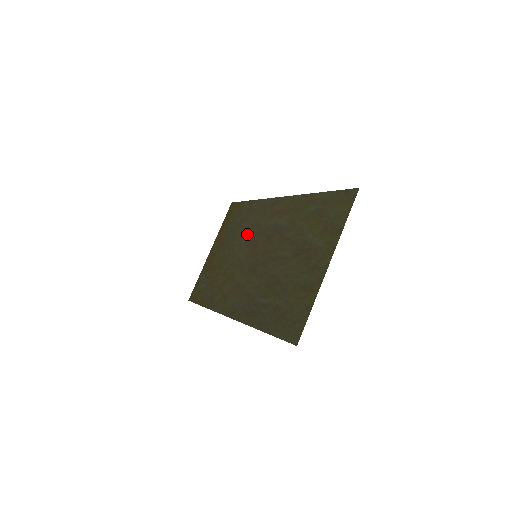
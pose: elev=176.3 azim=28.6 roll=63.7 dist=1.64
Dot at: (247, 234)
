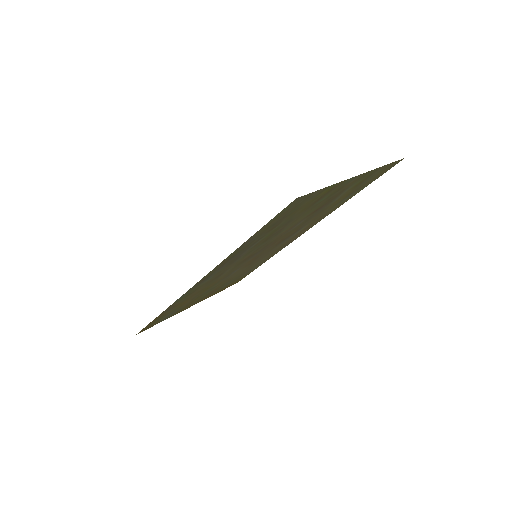
Dot at: occluded
